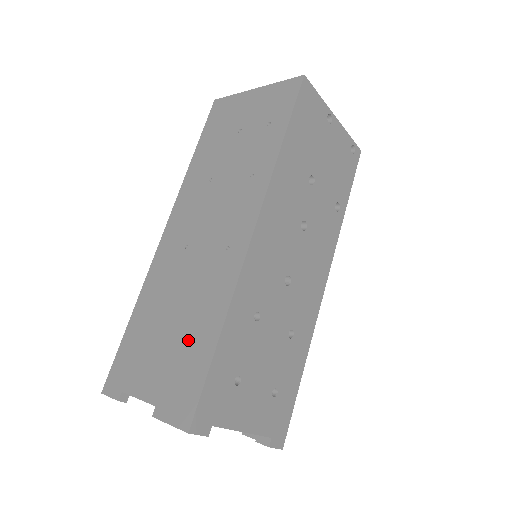
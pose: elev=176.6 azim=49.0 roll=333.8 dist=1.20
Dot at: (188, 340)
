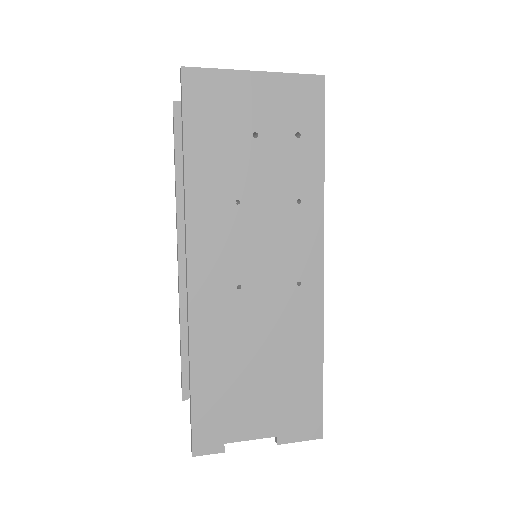
Dot at: (289, 375)
